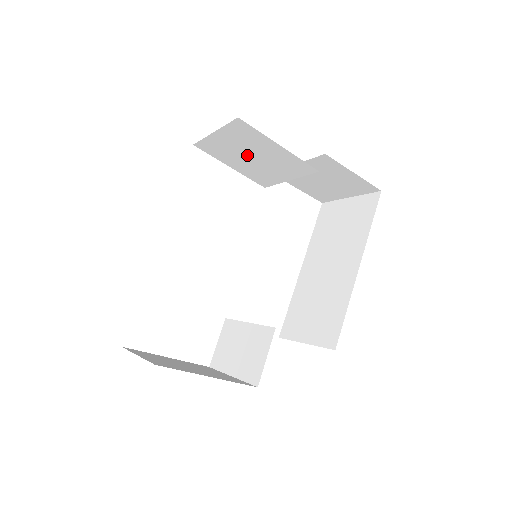
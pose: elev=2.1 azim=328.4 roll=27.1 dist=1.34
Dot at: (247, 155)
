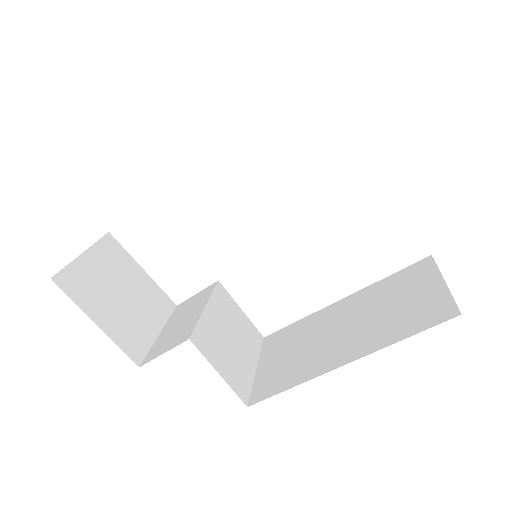
Dot at: occluded
